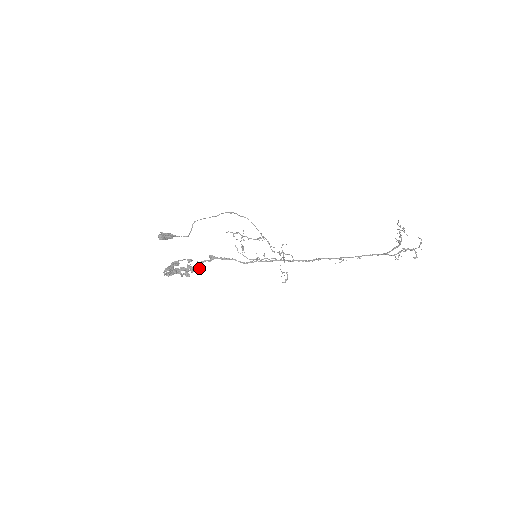
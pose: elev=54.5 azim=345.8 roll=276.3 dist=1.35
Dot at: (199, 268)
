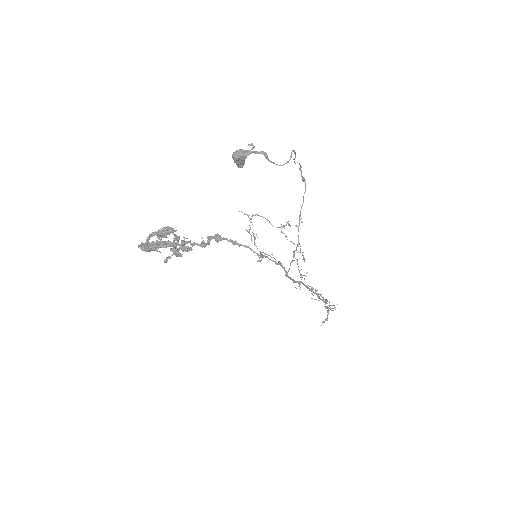
Dot at: (206, 244)
